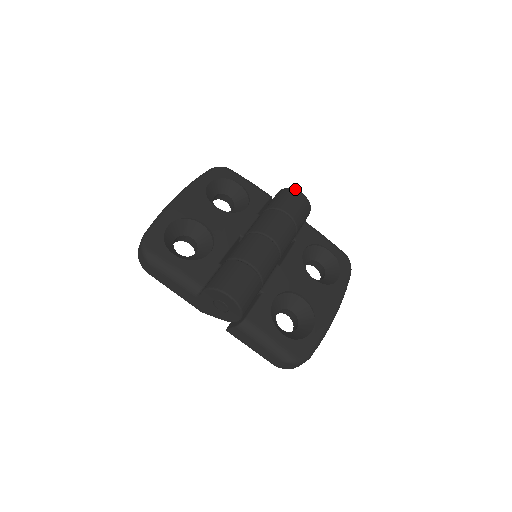
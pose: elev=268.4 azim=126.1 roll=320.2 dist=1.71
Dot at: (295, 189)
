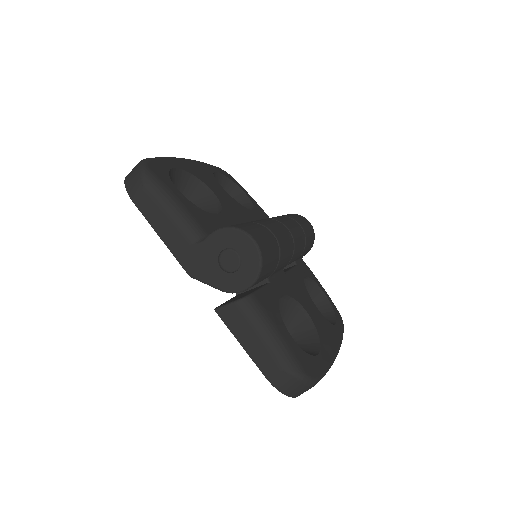
Dot at: occluded
